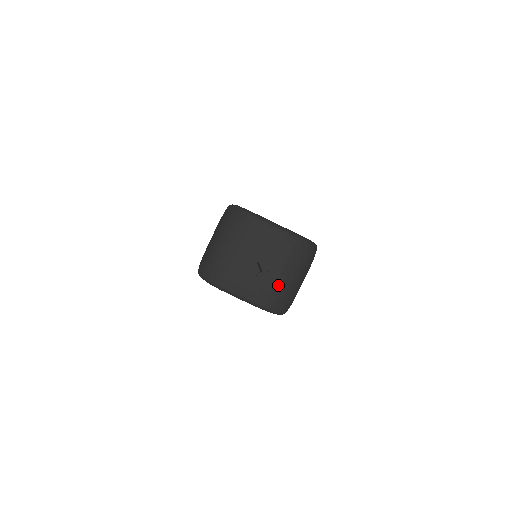
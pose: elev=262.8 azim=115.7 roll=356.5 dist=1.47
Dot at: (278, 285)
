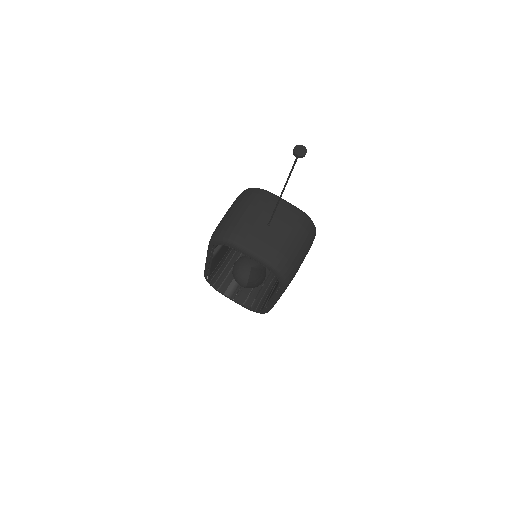
Dot at: (285, 246)
